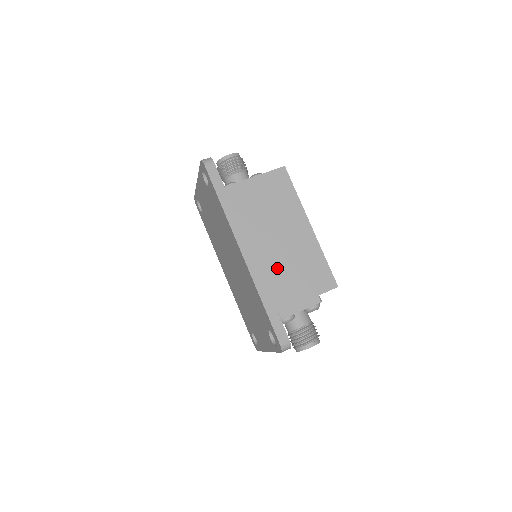
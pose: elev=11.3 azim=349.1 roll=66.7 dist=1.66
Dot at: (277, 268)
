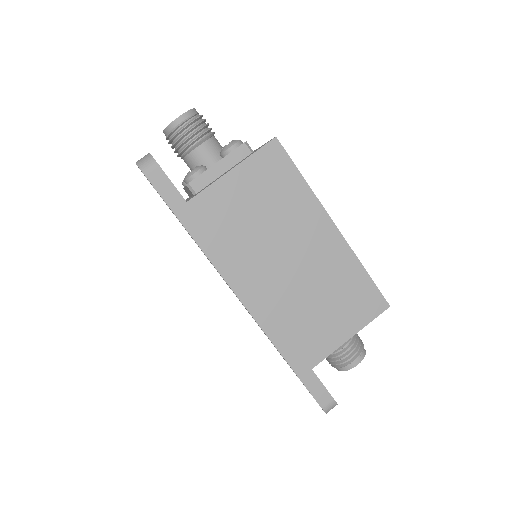
Dot at: (297, 306)
